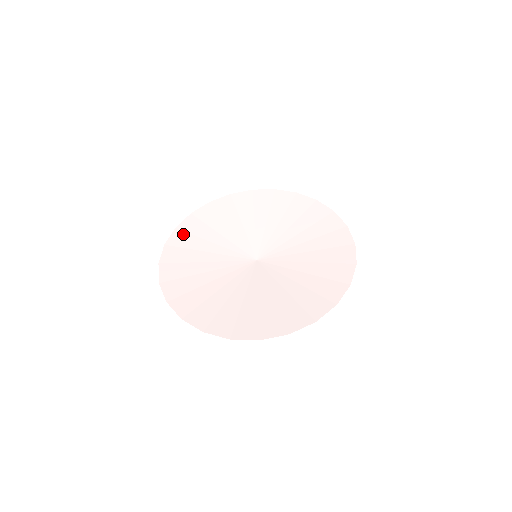
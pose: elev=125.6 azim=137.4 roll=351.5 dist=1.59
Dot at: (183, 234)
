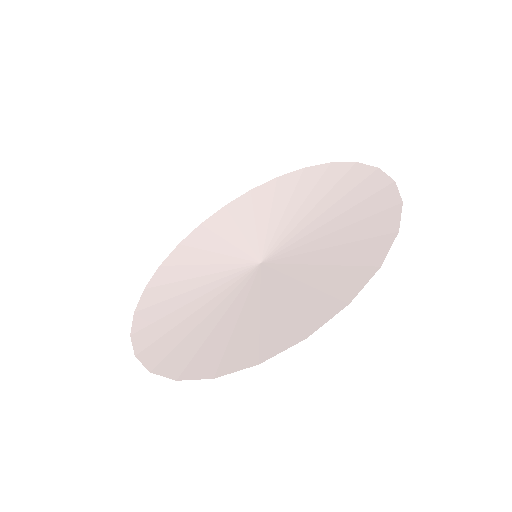
Dot at: (155, 290)
